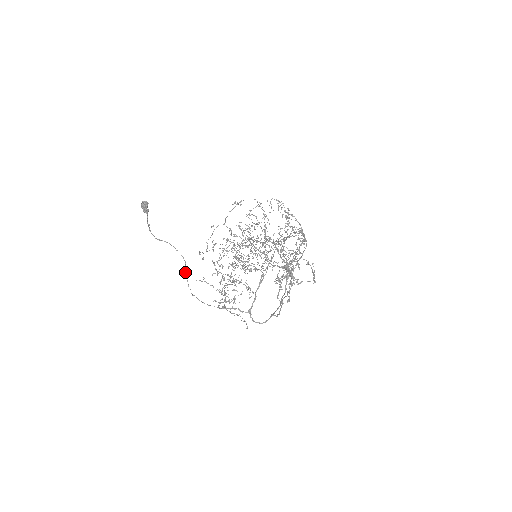
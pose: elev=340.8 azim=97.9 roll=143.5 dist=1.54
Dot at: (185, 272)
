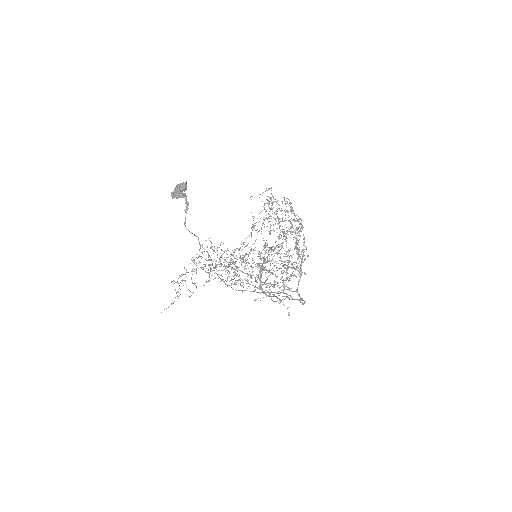
Dot at: (214, 270)
